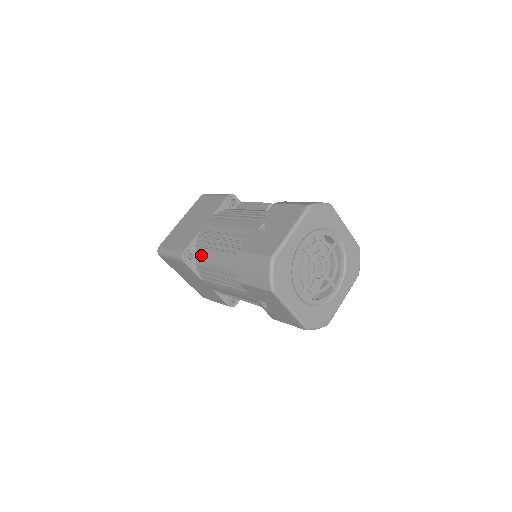
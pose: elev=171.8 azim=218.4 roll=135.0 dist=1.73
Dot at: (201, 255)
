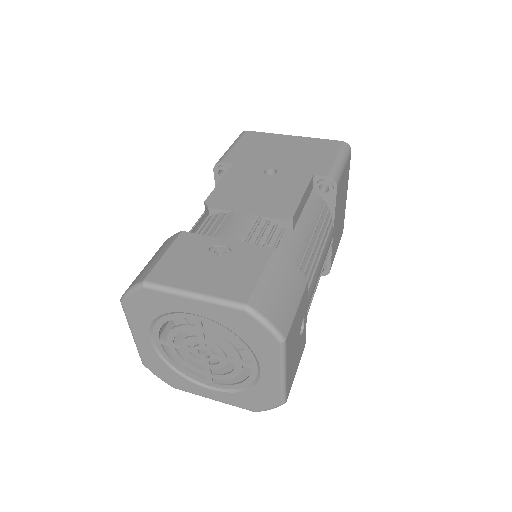
Dot at: occluded
